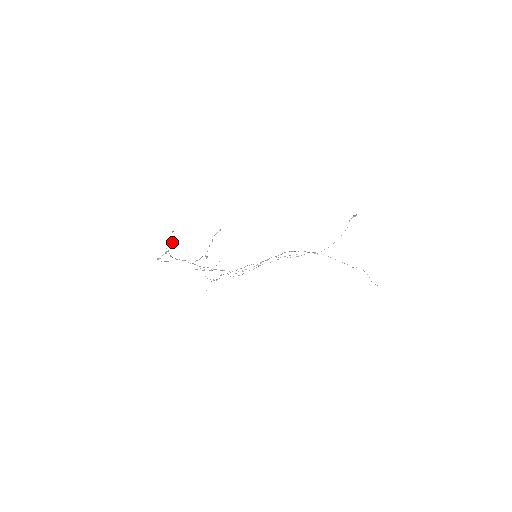
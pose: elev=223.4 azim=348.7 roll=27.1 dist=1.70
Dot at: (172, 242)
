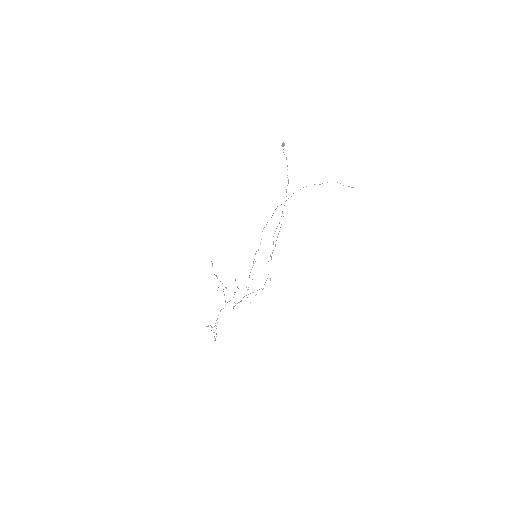
Dot at: occluded
